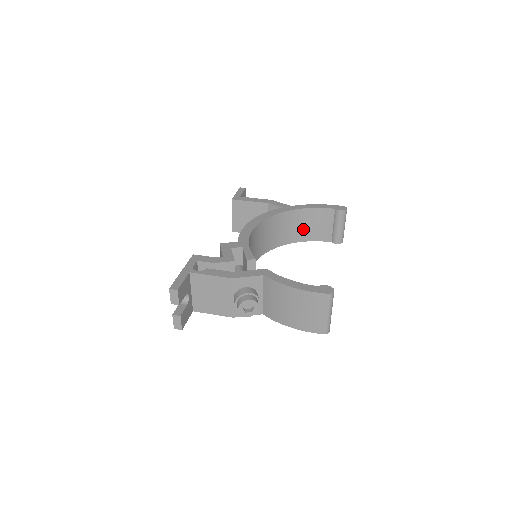
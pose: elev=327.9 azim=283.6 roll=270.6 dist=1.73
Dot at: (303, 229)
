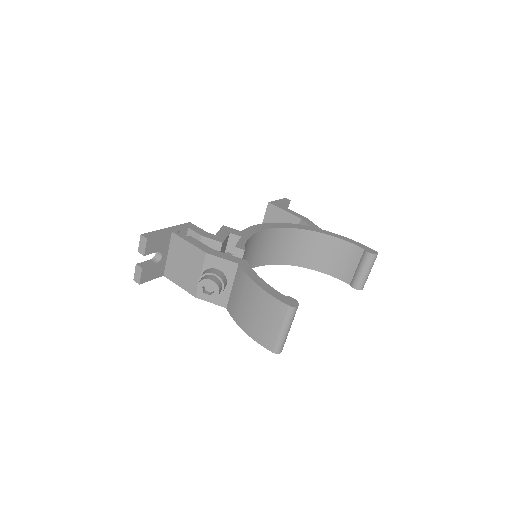
Dot at: (325, 258)
